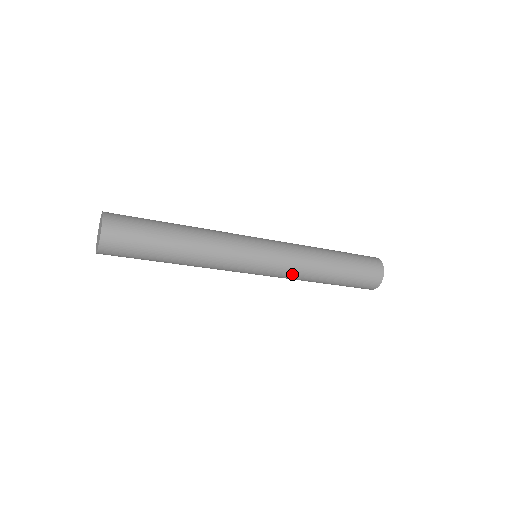
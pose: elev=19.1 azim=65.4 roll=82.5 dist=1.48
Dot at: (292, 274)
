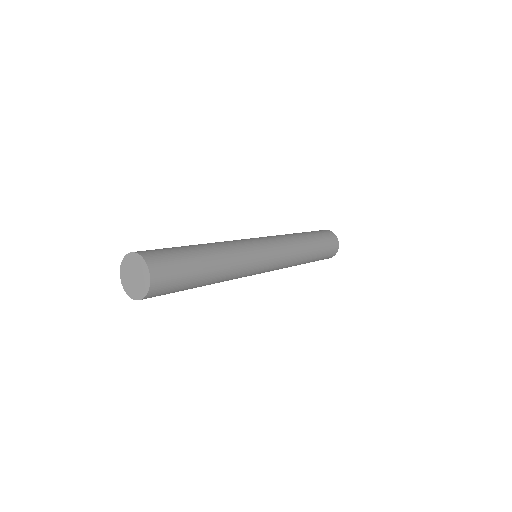
Dot at: (290, 258)
